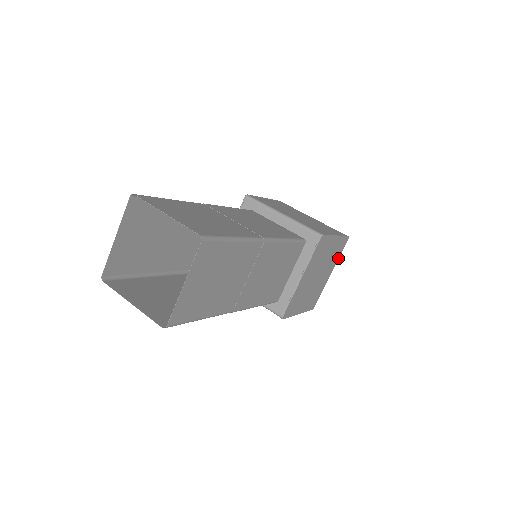
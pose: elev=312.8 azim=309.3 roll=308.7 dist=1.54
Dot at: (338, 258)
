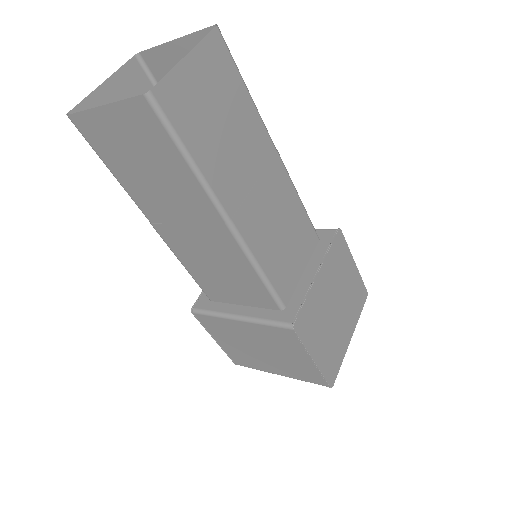
Dot at: (358, 318)
